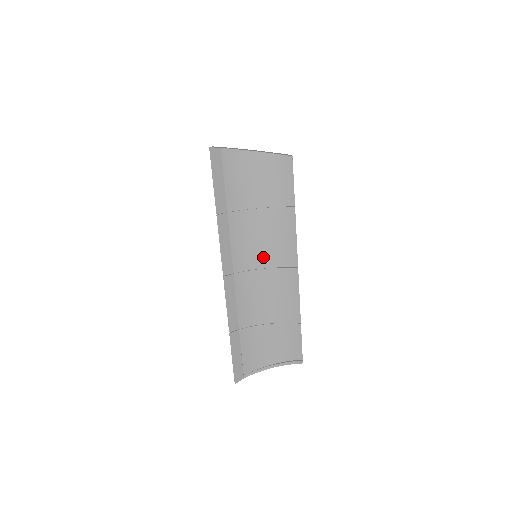
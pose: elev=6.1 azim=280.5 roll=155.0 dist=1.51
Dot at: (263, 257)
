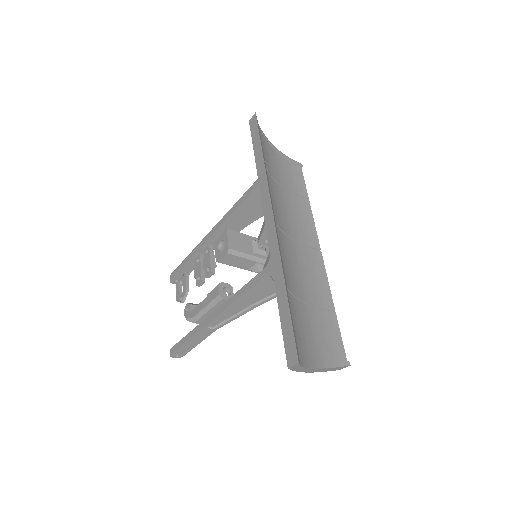
Dot at: (290, 229)
